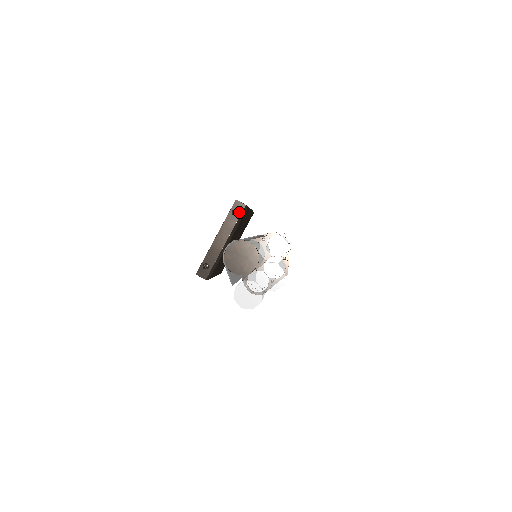
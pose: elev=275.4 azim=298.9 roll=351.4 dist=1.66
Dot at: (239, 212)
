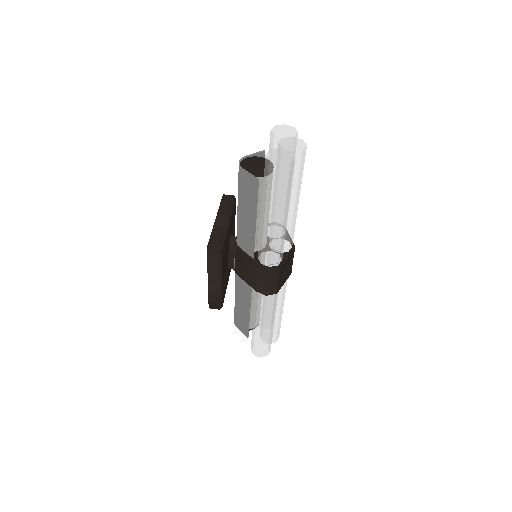
Dot at: (230, 200)
